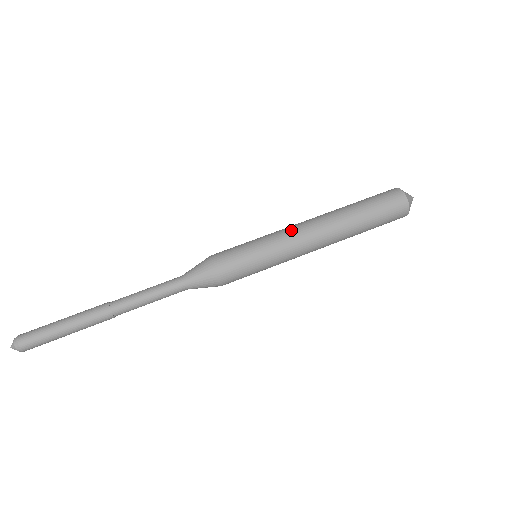
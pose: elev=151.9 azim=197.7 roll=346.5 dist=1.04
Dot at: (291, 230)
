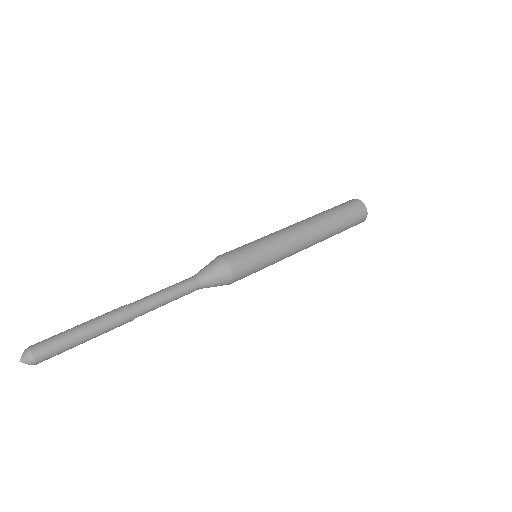
Dot at: (283, 231)
